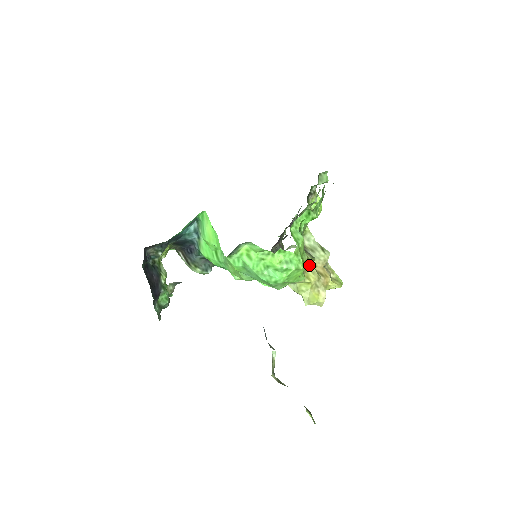
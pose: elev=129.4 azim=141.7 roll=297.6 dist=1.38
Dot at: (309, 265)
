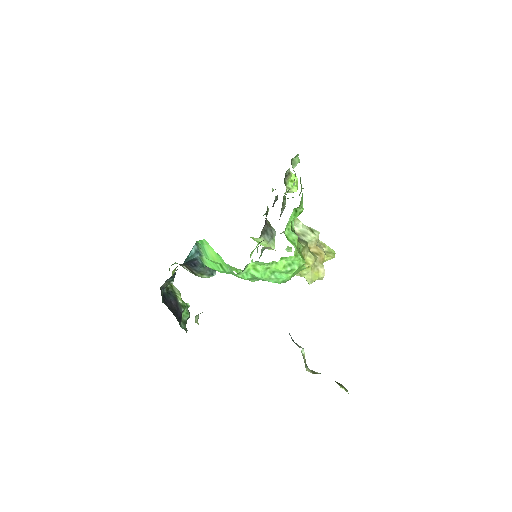
Dot at: (305, 252)
